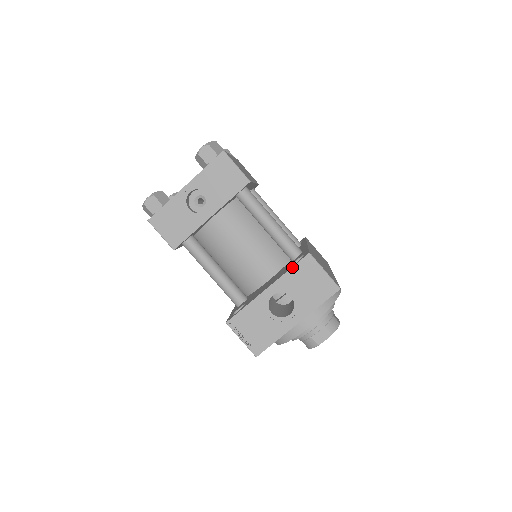
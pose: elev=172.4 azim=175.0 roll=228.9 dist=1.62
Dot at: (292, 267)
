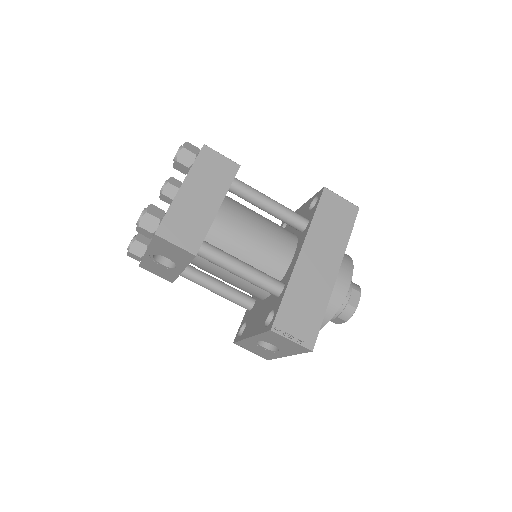
Dot at: (261, 333)
